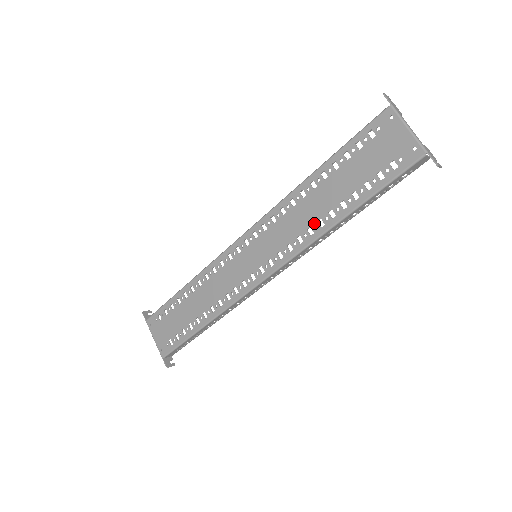
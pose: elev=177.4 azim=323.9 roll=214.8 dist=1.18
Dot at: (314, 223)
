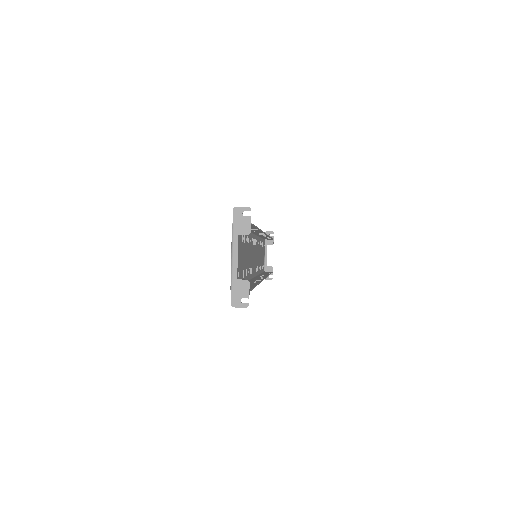
Dot at: (246, 269)
